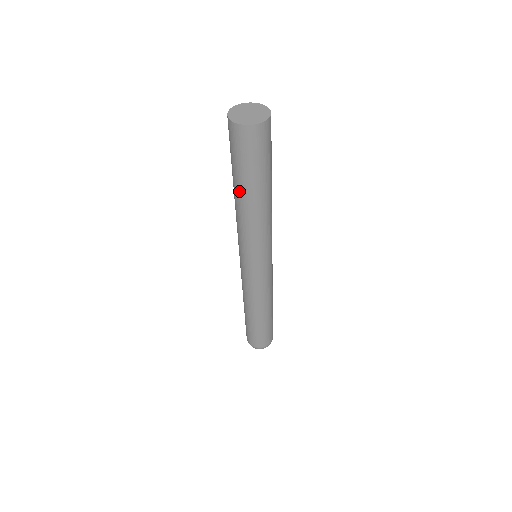
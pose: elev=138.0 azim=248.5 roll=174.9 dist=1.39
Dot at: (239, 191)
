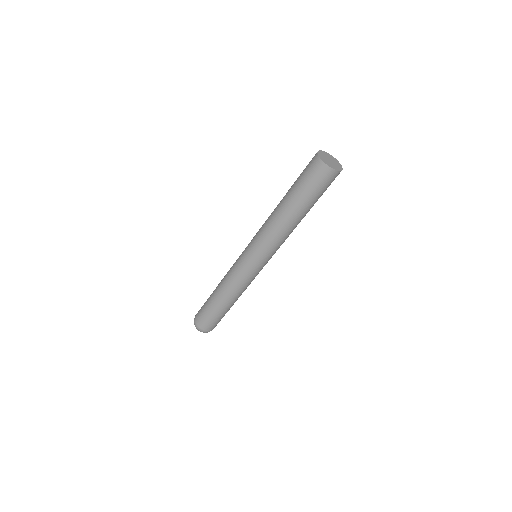
Dot at: (288, 203)
